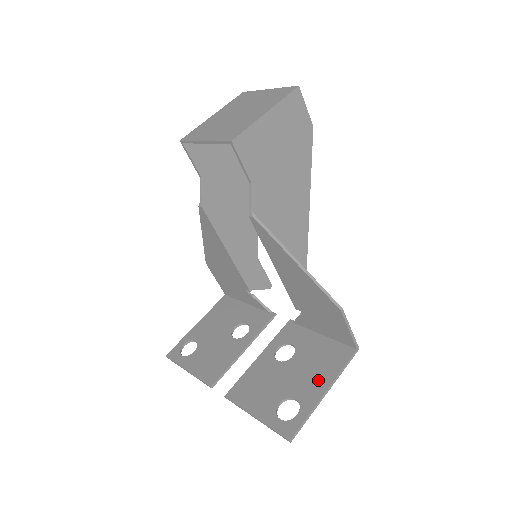
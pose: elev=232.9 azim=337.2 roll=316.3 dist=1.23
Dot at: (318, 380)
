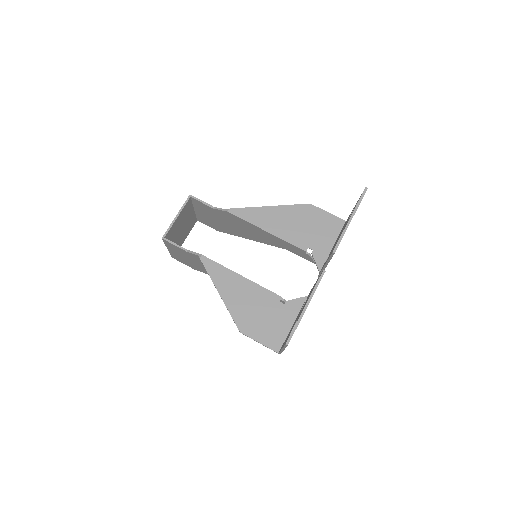
Dot at: occluded
